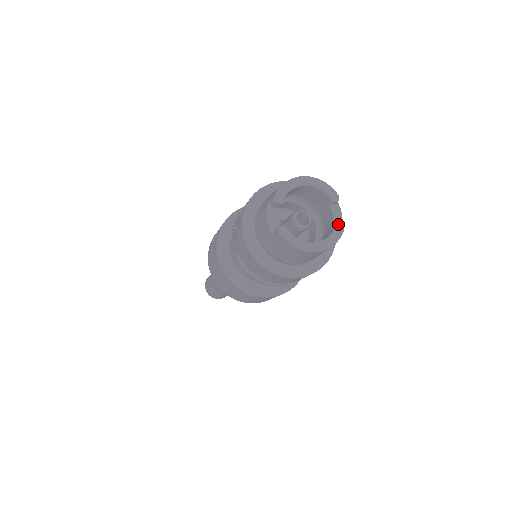
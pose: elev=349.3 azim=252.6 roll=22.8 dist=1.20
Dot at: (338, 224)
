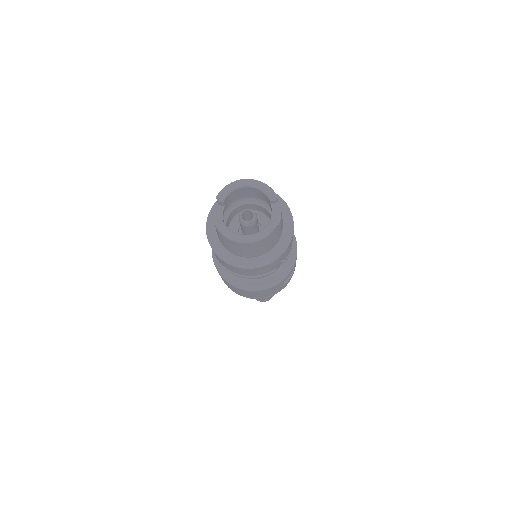
Dot at: (271, 220)
